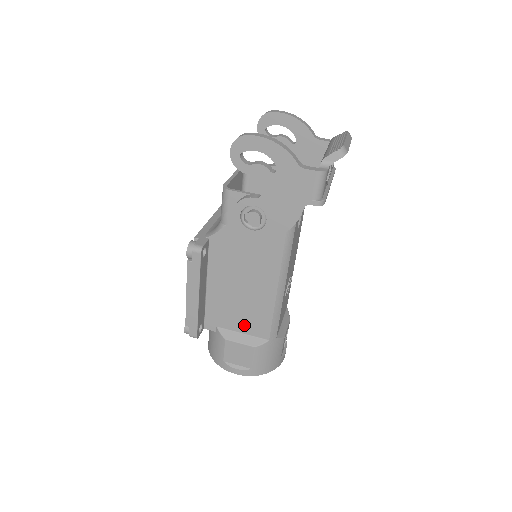
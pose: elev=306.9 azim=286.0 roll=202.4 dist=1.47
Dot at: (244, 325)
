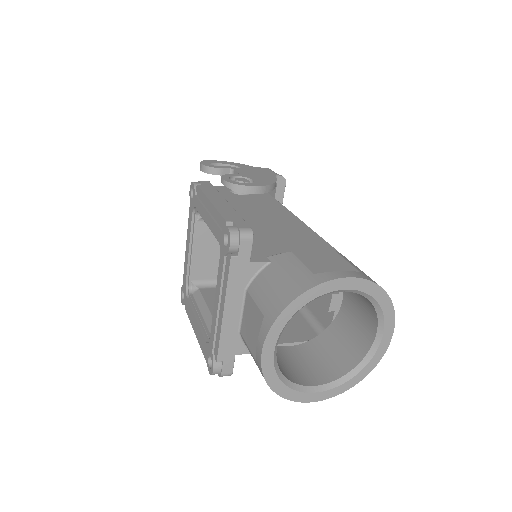
Dot at: (299, 249)
